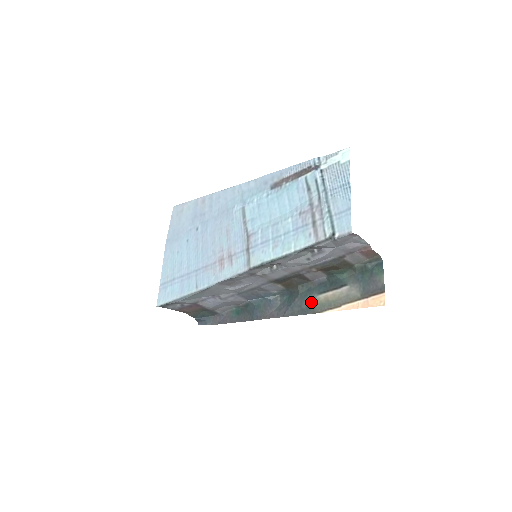
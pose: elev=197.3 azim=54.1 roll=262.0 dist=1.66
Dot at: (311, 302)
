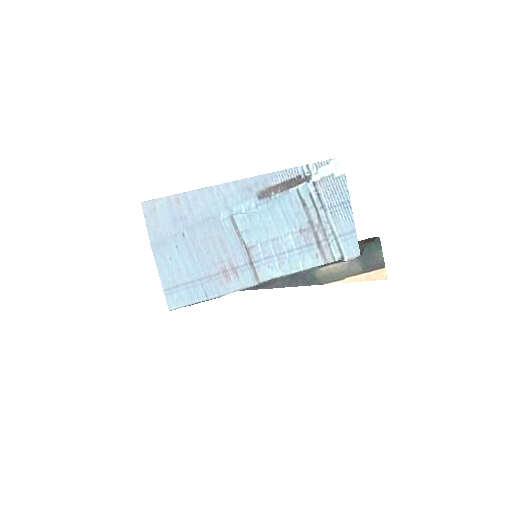
Dot at: (314, 274)
